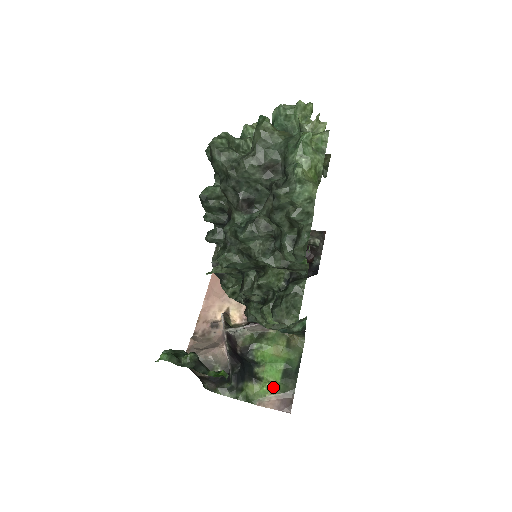
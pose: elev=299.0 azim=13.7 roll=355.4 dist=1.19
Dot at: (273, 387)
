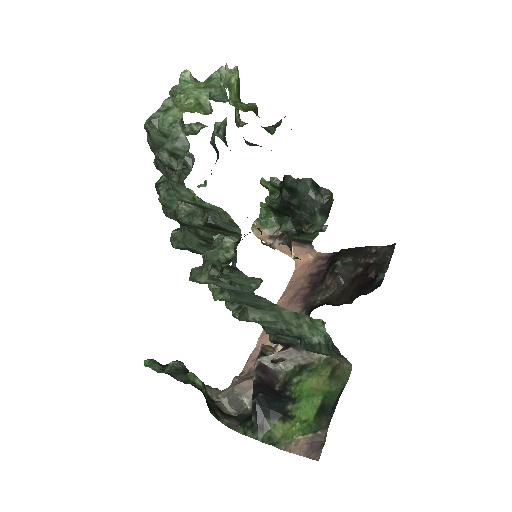
Dot at: (303, 426)
